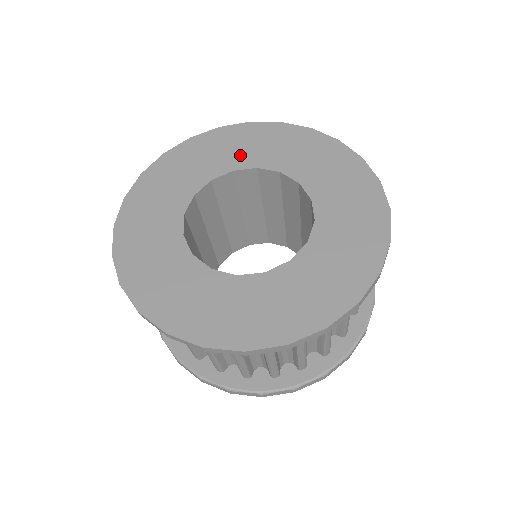
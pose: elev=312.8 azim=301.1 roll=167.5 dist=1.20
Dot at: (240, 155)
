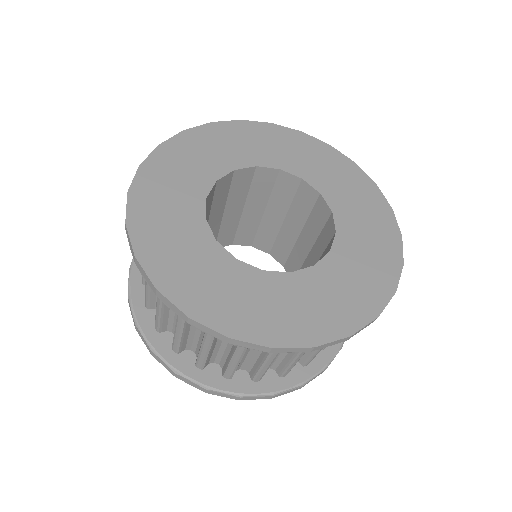
Dot at: (208, 164)
